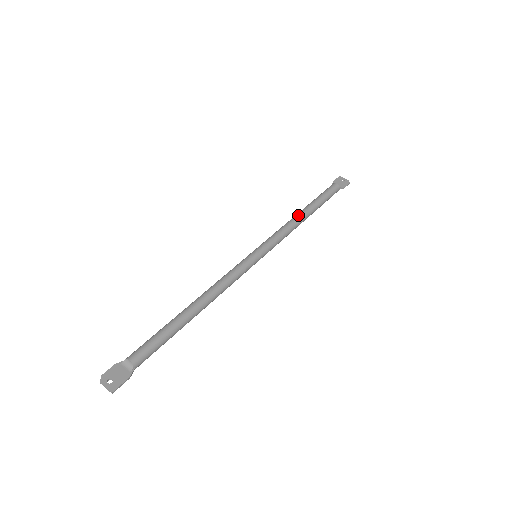
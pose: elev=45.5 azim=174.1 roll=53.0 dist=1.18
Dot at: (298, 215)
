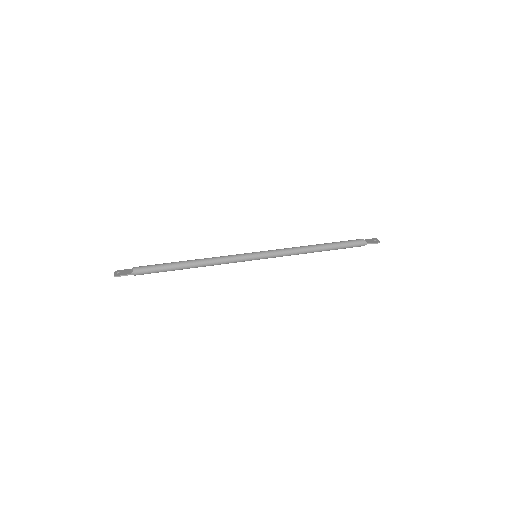
Dot at: (309, 245)
